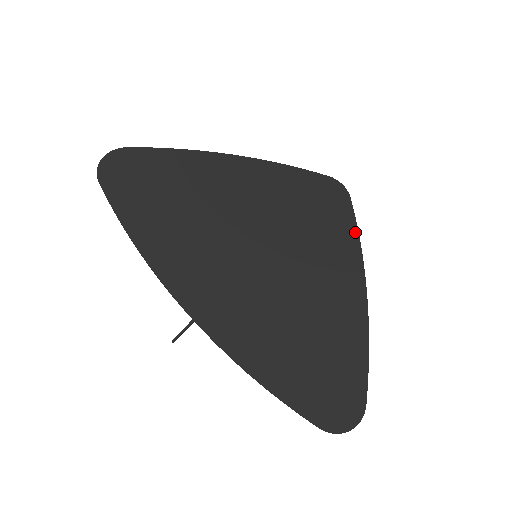
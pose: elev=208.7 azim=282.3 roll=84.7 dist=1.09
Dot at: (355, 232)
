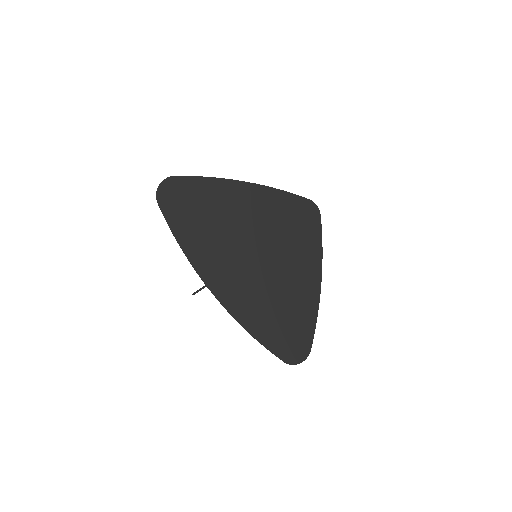
Dot at: (320, 241)
